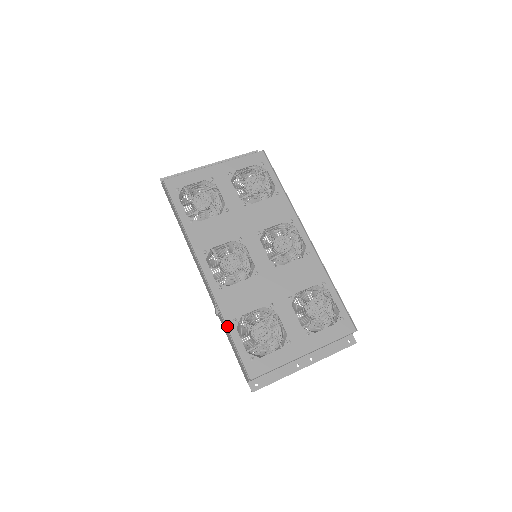
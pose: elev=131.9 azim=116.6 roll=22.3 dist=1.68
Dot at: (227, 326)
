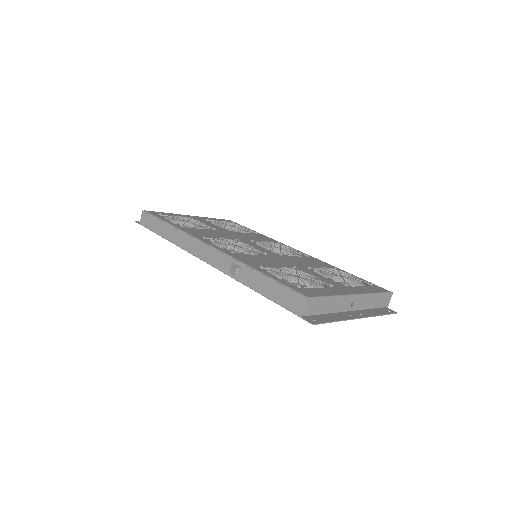
Dot at: (255, 269)
